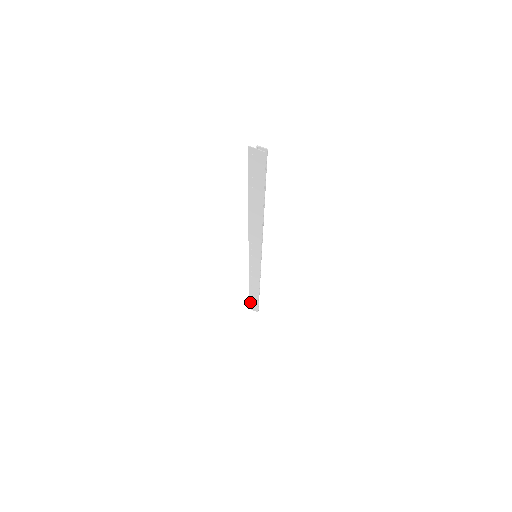
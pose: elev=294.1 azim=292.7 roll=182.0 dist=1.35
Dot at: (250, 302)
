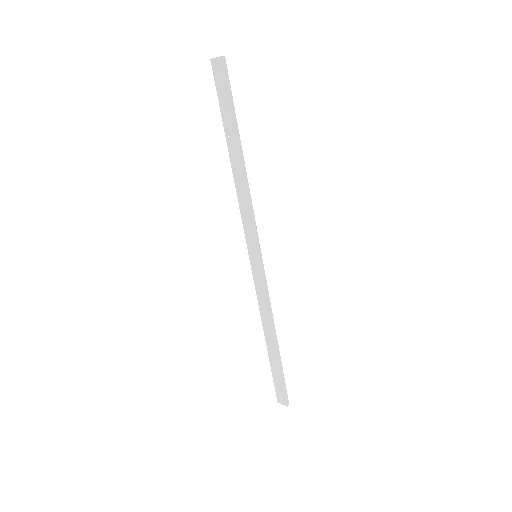
Dot at: (275, 382)
